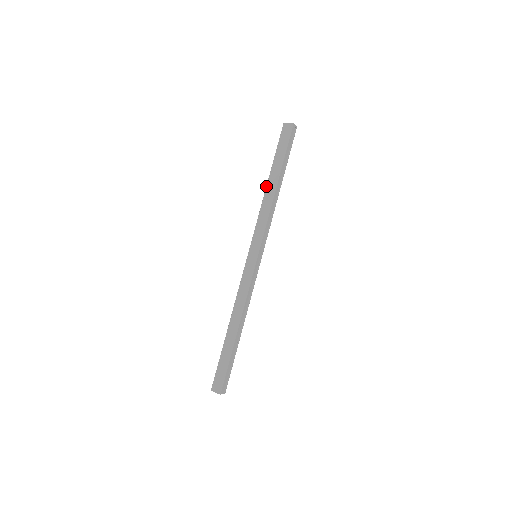
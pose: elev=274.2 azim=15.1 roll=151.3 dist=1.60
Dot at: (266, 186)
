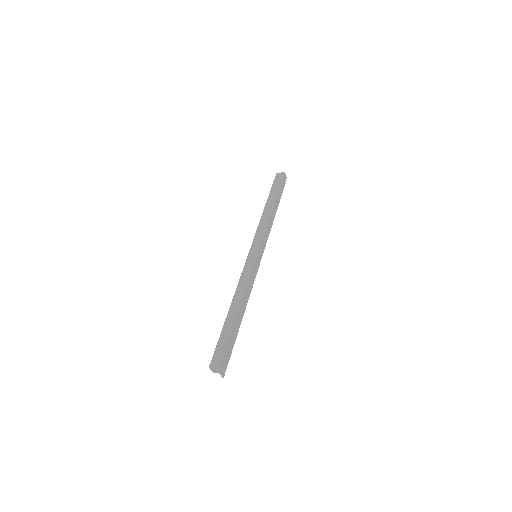
Dot at: (264, 208)
